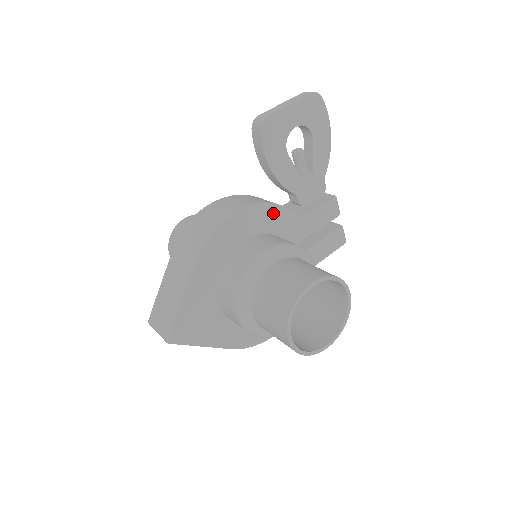
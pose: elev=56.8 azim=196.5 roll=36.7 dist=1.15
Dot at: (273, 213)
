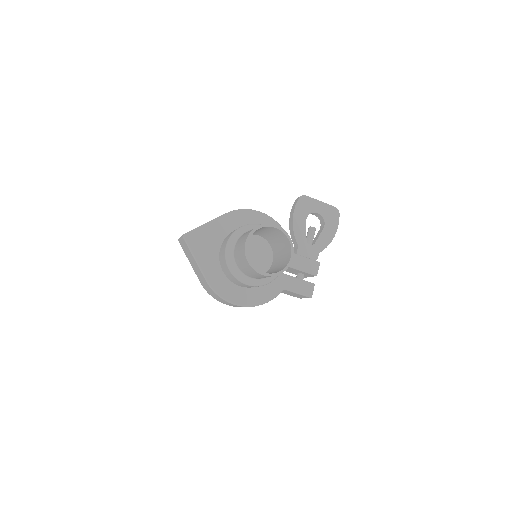
Dot at: occluded
